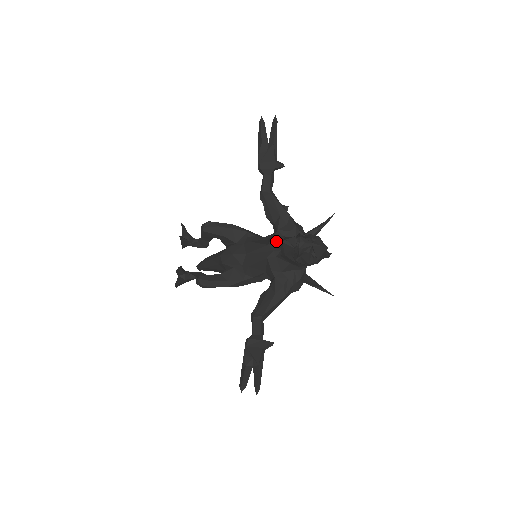
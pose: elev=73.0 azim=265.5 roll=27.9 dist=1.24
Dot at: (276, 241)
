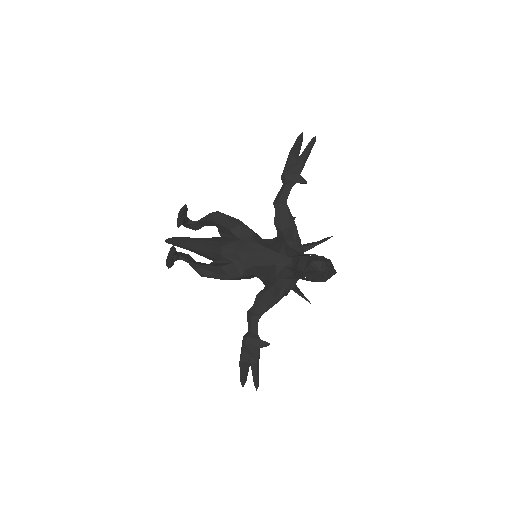
Dot at: (286, 251)
